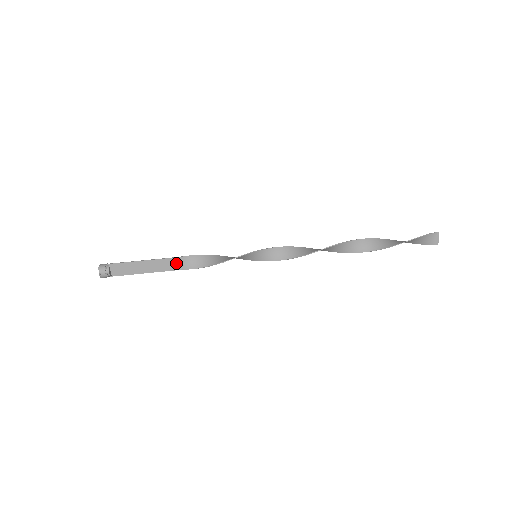
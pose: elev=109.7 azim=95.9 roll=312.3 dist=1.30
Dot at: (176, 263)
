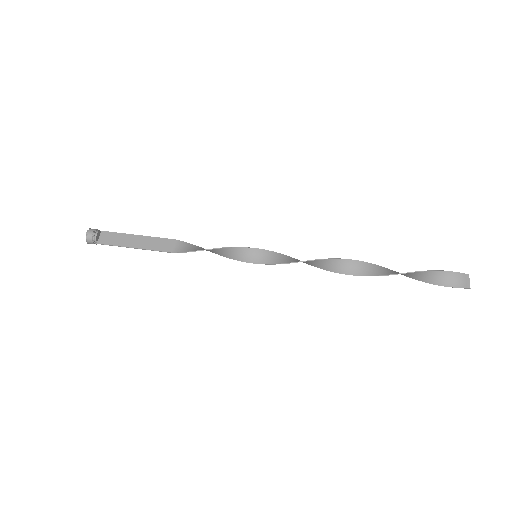
Dot at: (169, 245)
